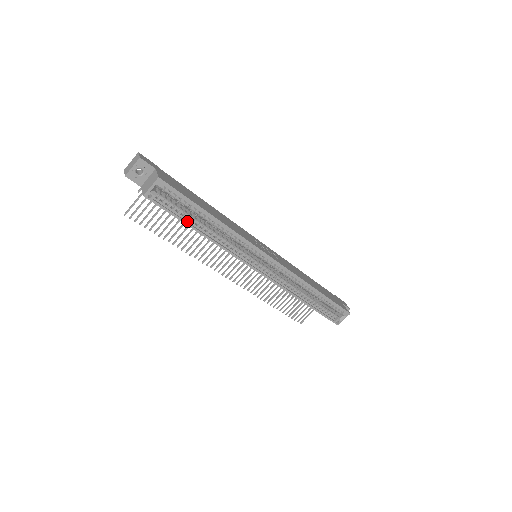
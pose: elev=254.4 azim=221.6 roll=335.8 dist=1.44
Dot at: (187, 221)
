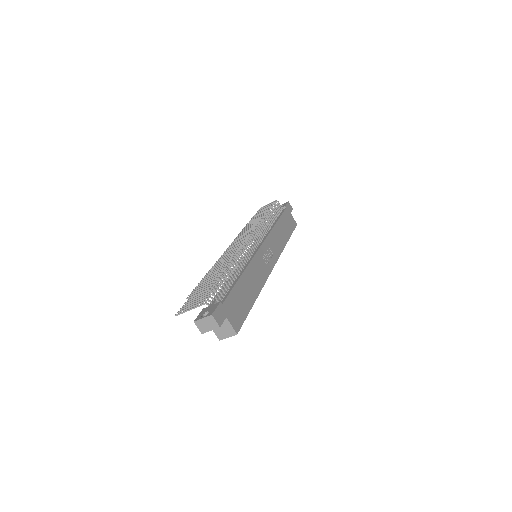
Dot at: occluded
